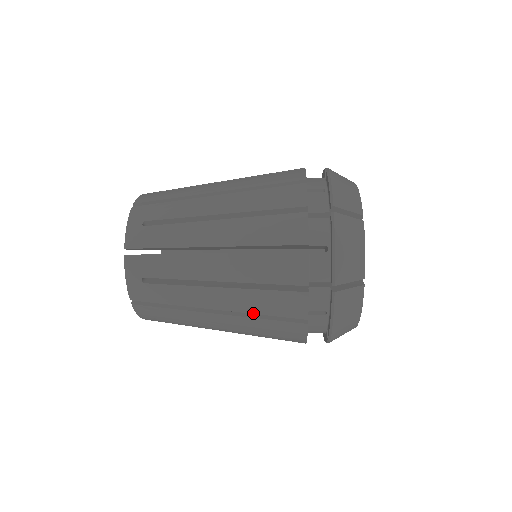
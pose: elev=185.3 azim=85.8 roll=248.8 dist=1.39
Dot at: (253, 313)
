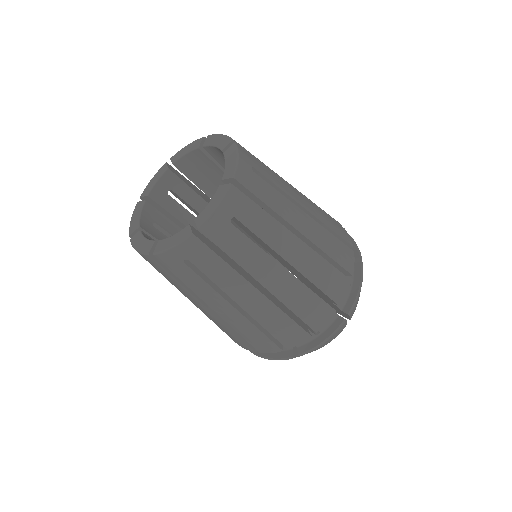
Dot at: (323, 251)
